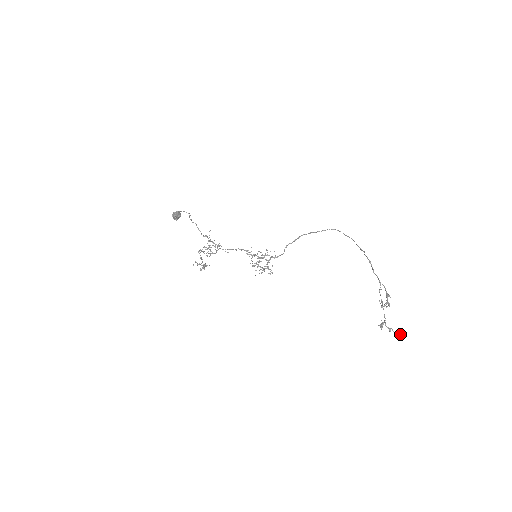
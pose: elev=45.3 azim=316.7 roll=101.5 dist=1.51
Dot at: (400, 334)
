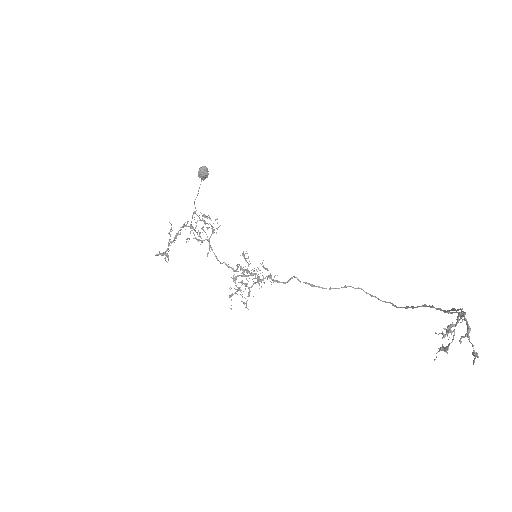
Dot at: (478, 356)
